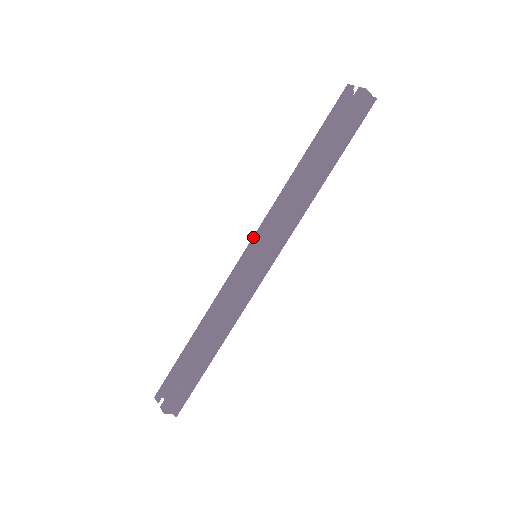
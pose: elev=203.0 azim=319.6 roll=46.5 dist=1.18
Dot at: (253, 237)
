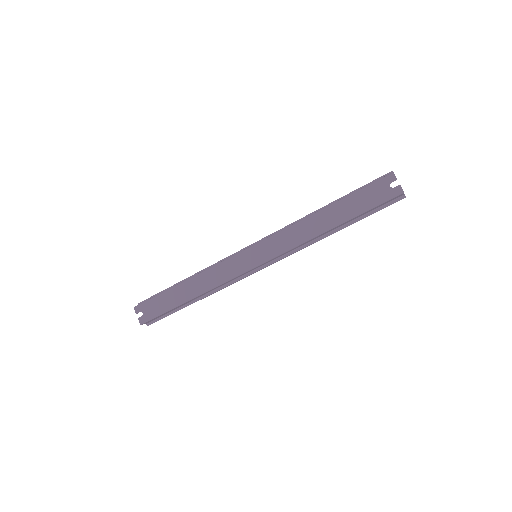
Dot at: (260, 242)
